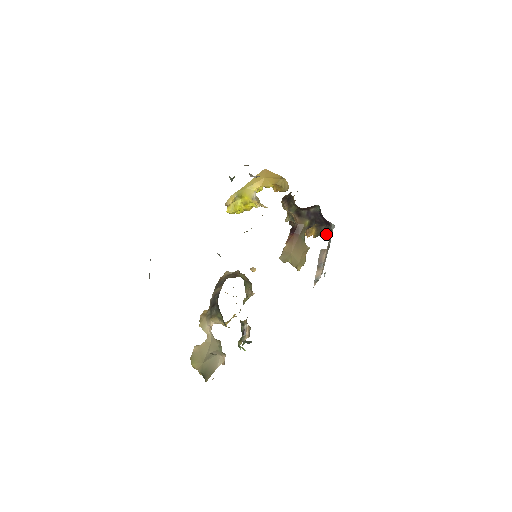
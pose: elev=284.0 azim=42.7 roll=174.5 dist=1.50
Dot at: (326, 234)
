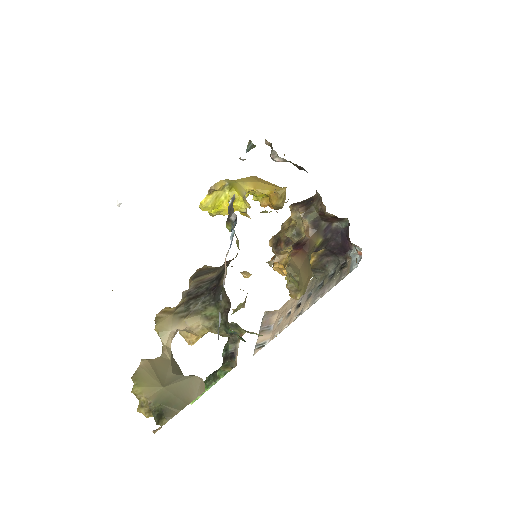
Dot at: (317, 274)
